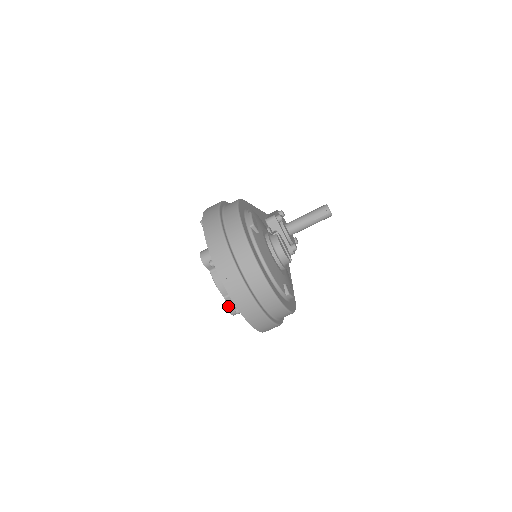
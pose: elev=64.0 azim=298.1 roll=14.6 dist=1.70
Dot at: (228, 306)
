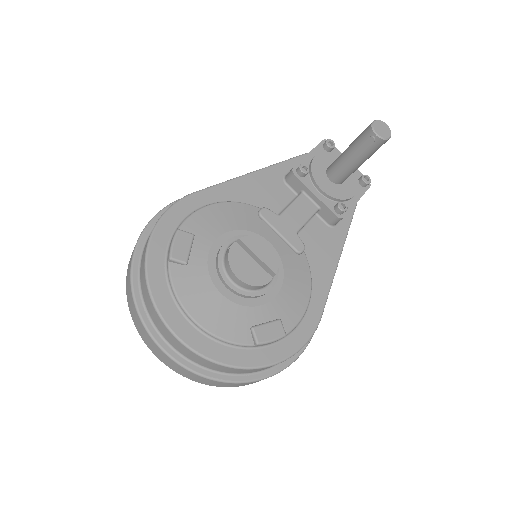
Dot at: occluded
